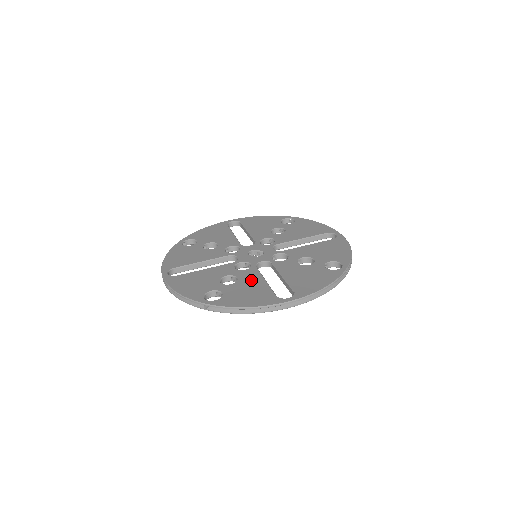
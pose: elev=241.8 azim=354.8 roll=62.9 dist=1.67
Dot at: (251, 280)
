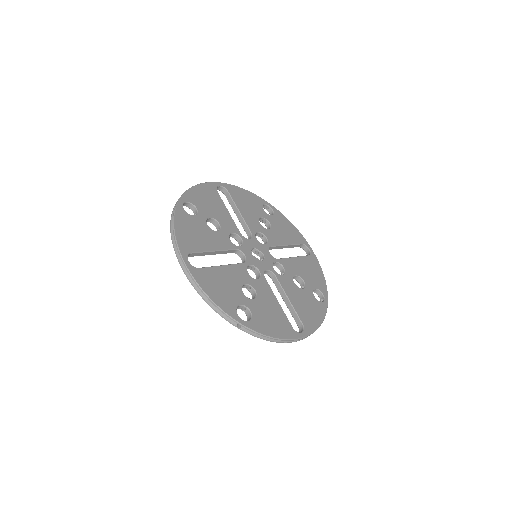
Dot at: (268, 298)
